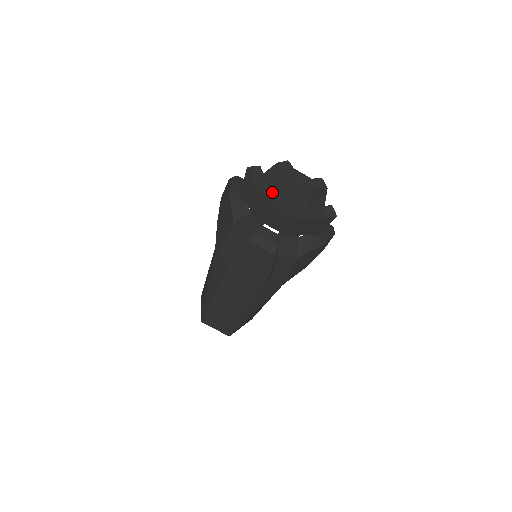
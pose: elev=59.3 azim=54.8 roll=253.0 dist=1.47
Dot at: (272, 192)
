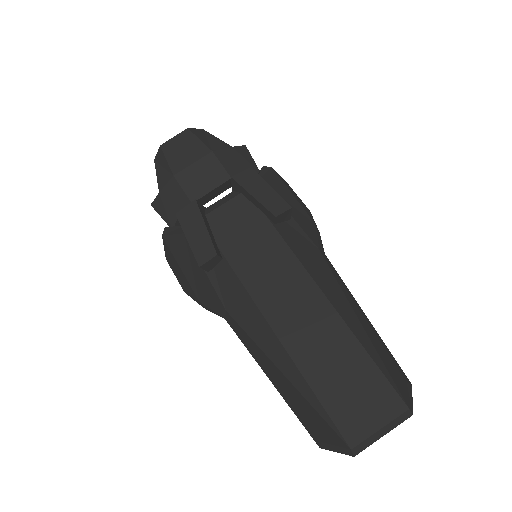
Dot at: (169, 165)
